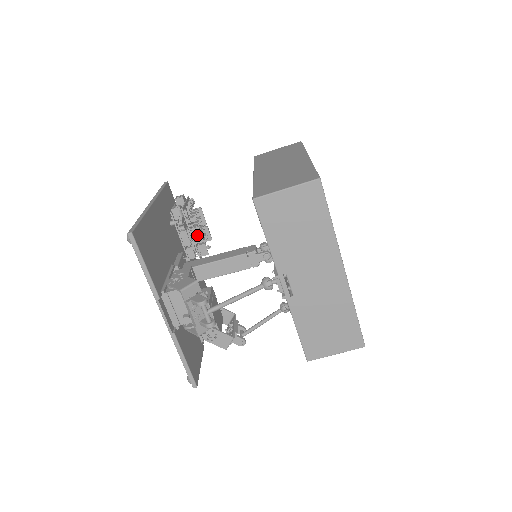
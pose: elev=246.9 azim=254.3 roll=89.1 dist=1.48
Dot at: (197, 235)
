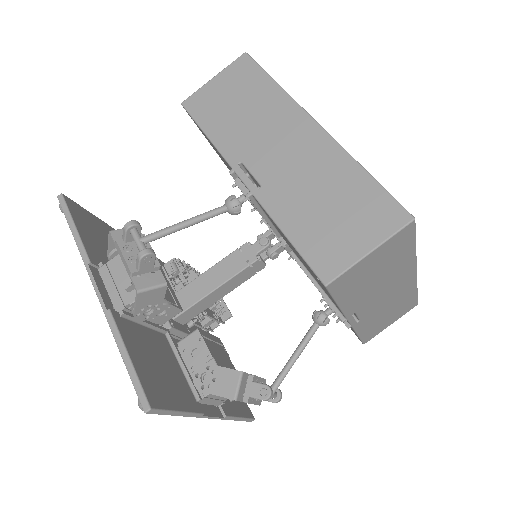
Dot at: occluded
